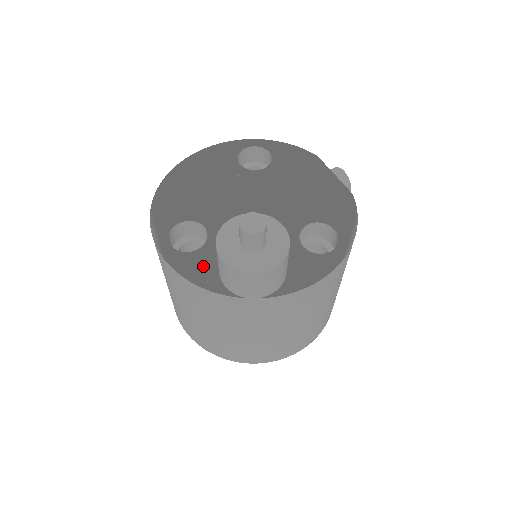
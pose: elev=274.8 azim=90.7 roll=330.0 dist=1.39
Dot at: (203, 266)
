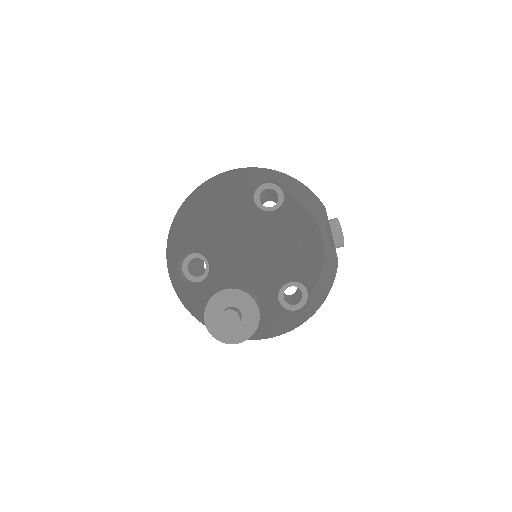
Dot at: occluded
